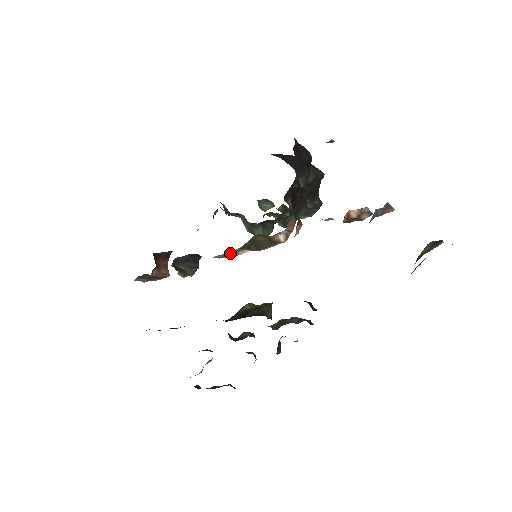
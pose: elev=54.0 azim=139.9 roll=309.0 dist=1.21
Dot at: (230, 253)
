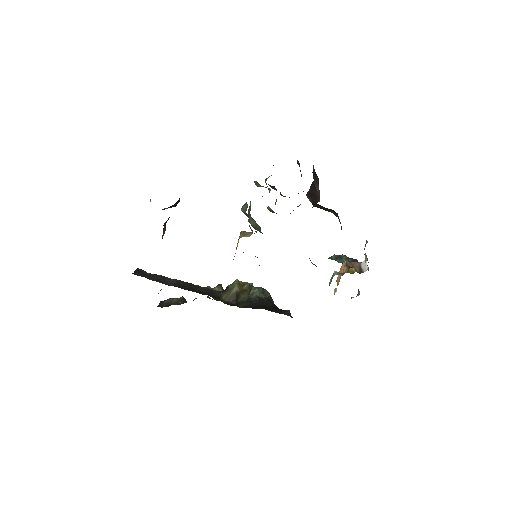
Dot at: occluded
